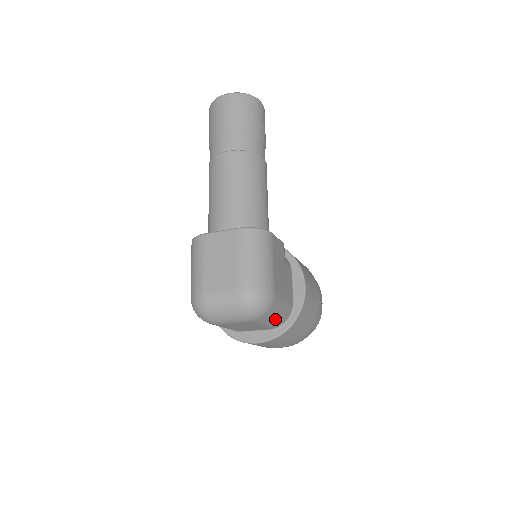
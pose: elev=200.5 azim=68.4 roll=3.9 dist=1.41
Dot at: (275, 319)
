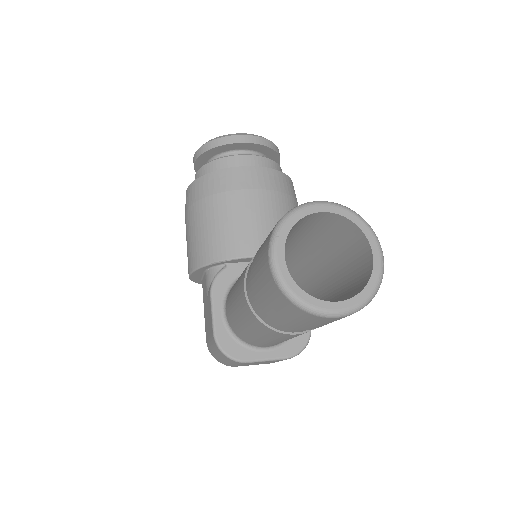
Dot at: occluded
